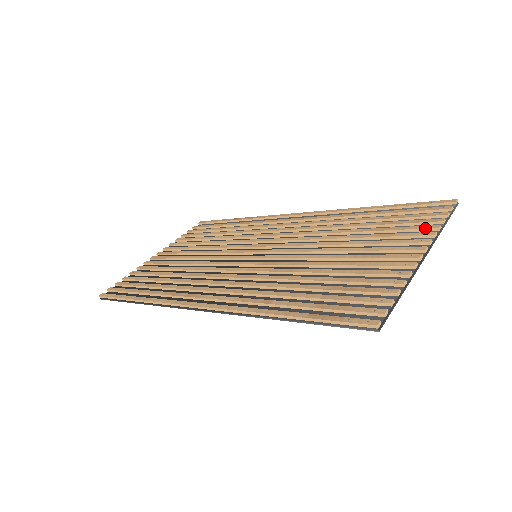
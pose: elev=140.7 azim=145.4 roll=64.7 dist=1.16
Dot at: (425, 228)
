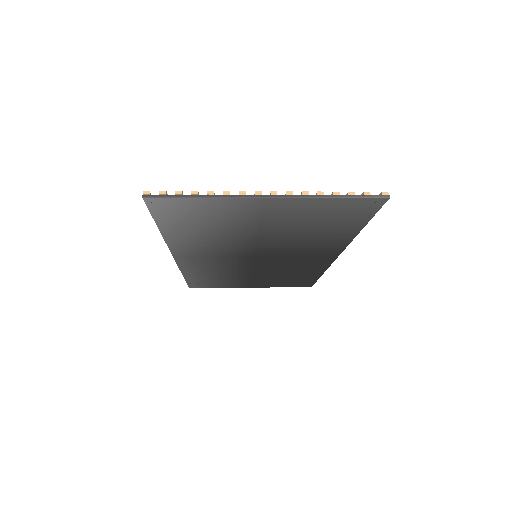
Dot at: occluded
